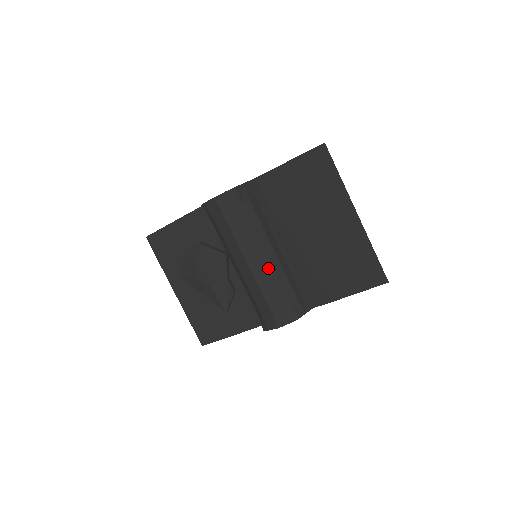
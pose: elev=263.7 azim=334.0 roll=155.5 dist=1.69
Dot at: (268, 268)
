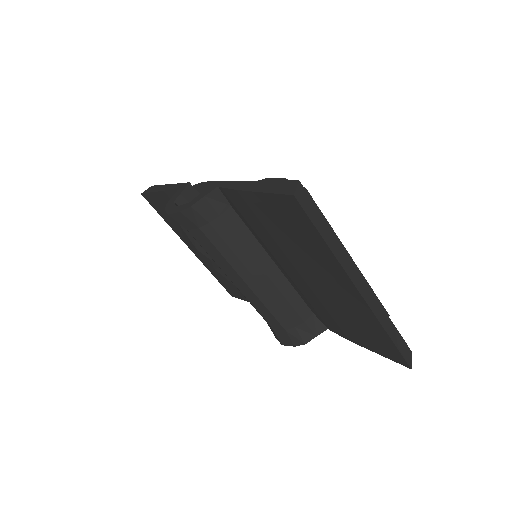
Dot at: (259, 294)
